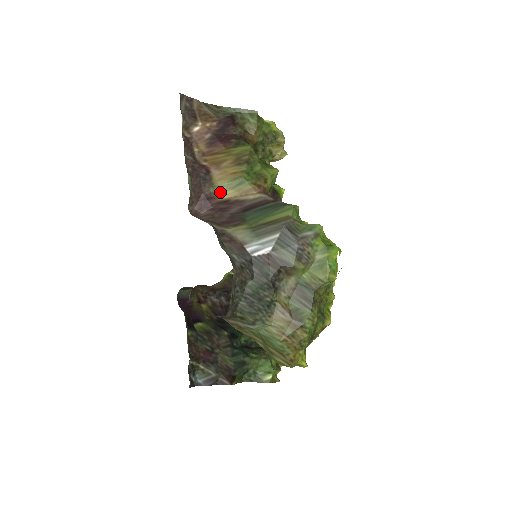
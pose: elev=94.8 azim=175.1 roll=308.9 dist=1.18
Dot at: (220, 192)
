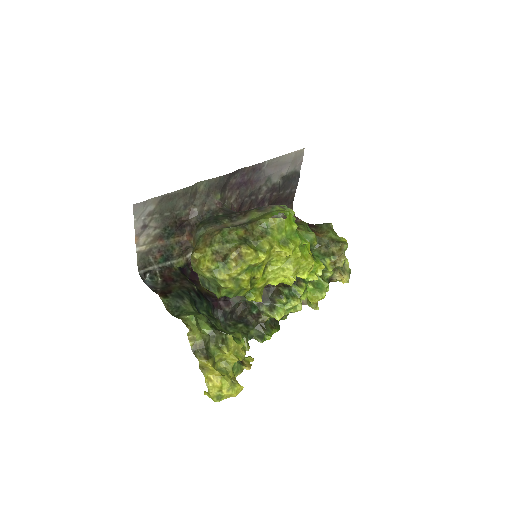
Dot at: occluded
